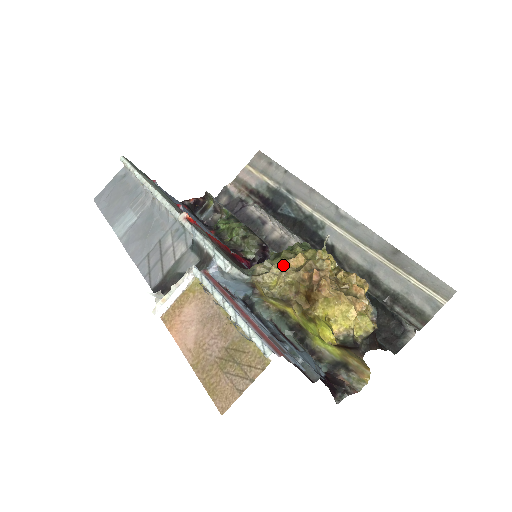
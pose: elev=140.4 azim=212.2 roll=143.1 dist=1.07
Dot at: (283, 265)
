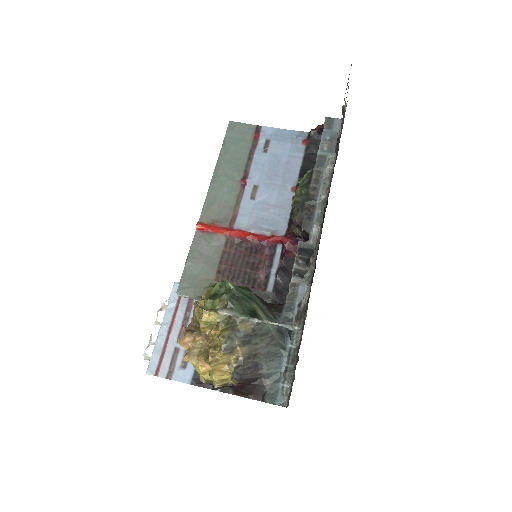
Dot at: (195, 305)
